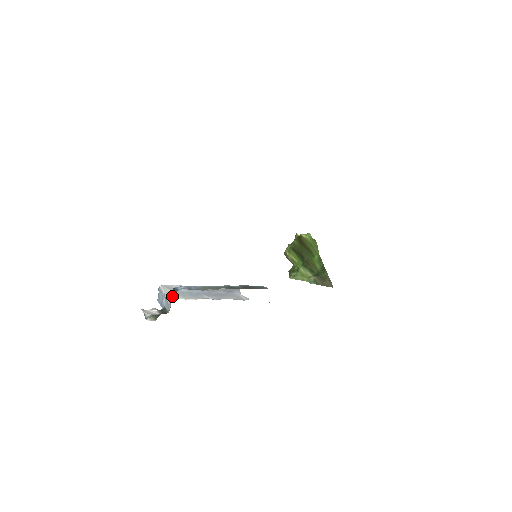
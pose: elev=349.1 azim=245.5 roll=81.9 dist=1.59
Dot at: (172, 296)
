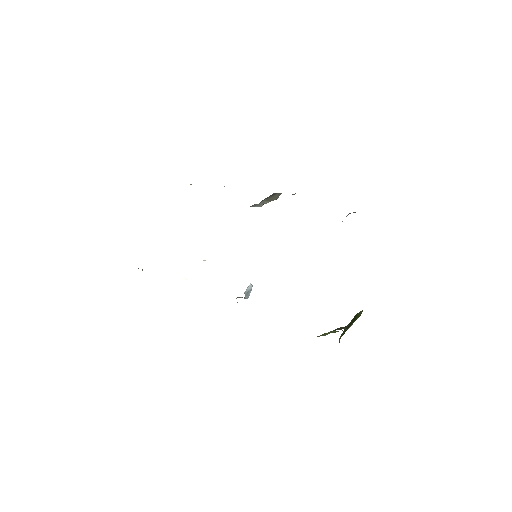
Dot at: occluded
